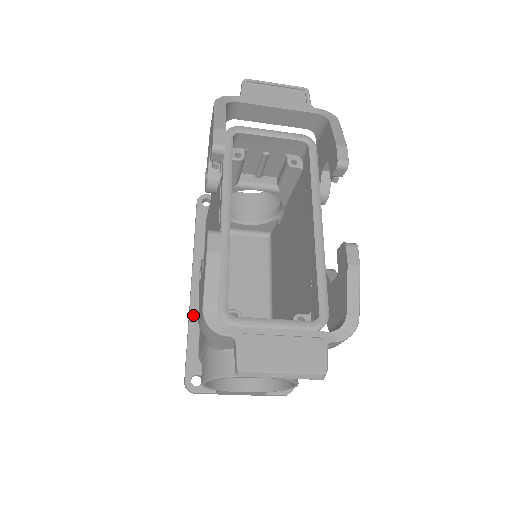
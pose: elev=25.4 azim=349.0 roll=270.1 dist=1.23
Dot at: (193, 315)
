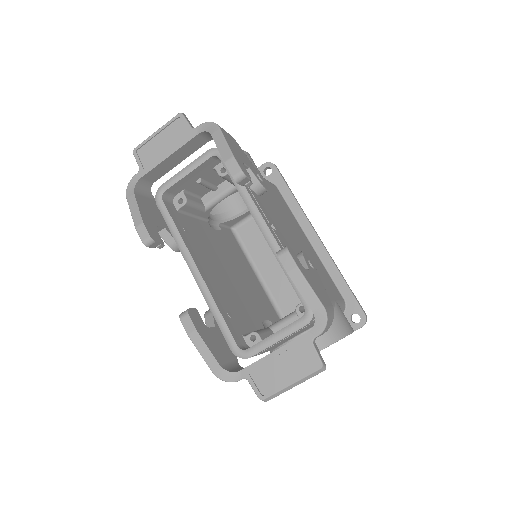
Dot at: occluded
